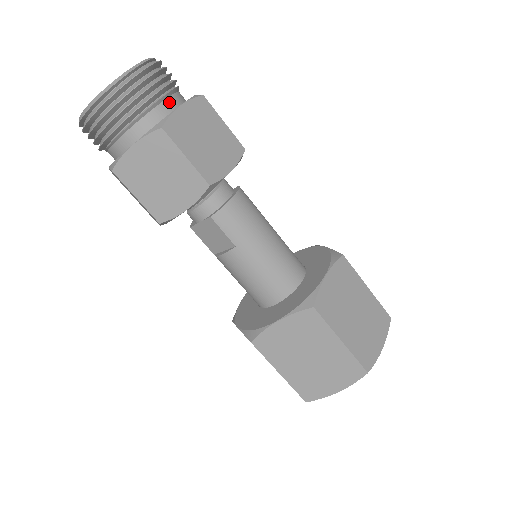
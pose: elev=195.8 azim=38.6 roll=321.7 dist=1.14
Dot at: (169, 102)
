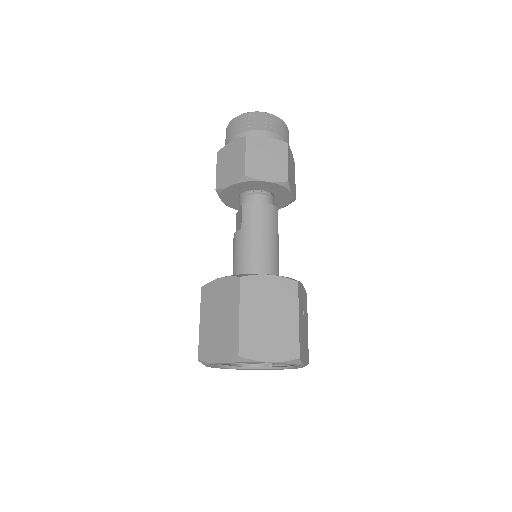
Dot at: (266, 135)
